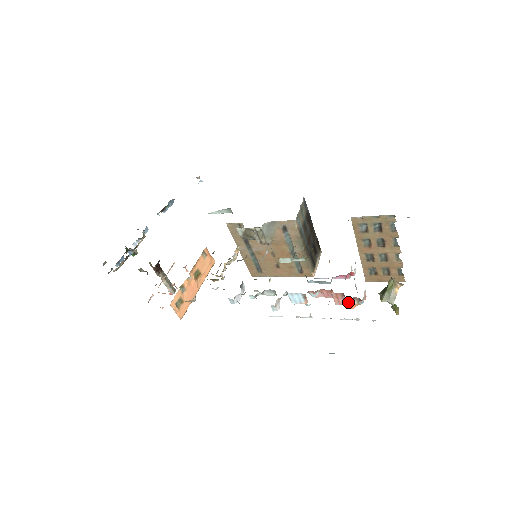
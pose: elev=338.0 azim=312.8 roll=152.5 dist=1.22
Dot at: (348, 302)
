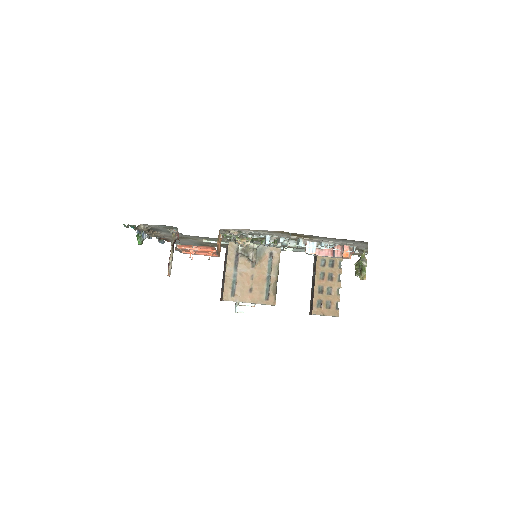
Dot at: (346, 250)
